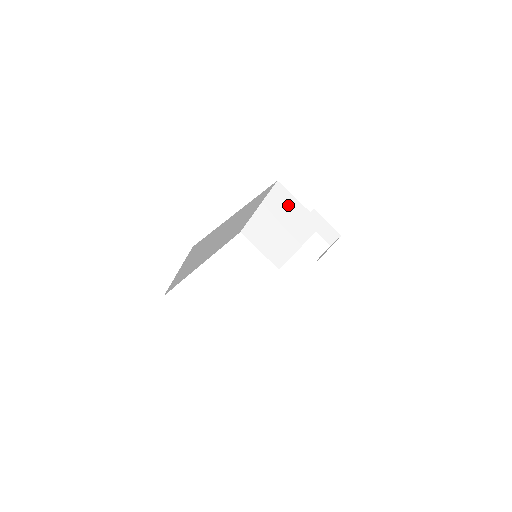
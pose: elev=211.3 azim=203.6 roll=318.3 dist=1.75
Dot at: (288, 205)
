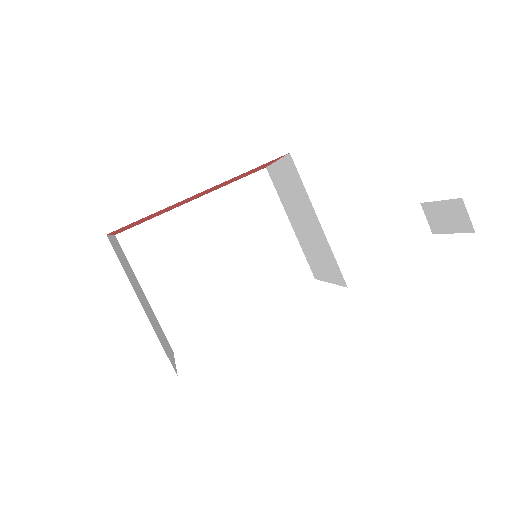
Dot at: (282, 180)
